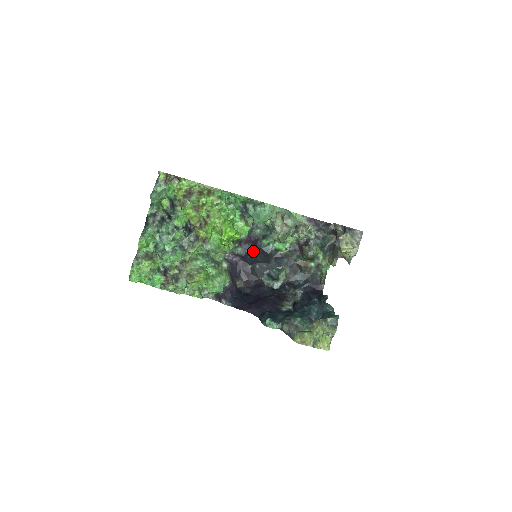
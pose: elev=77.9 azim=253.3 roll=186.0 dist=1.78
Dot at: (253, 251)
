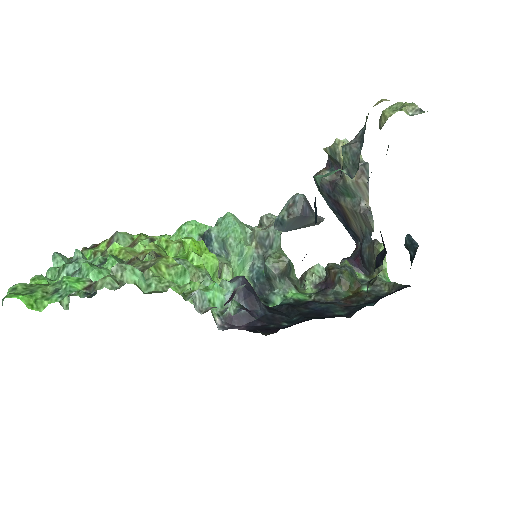
Dot at: (258, 299)
